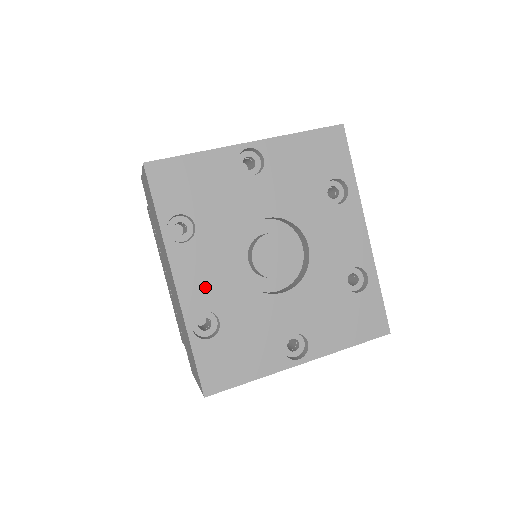
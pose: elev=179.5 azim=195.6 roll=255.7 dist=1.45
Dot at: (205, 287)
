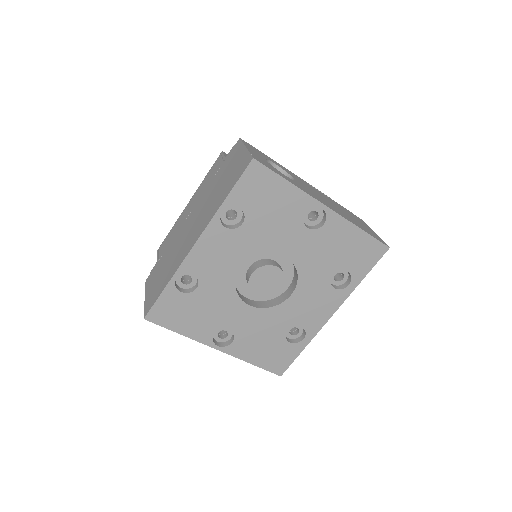
Dot at: (210, 263)
